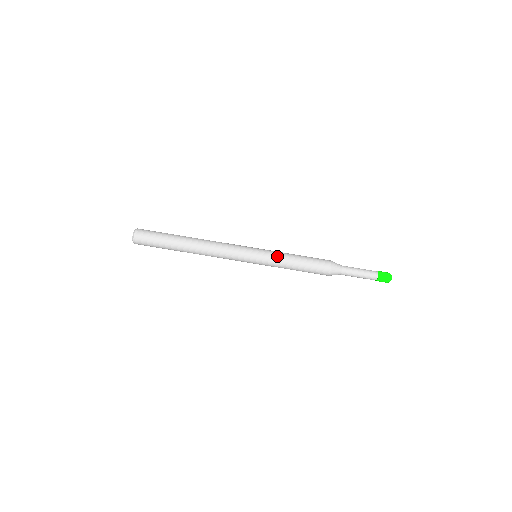
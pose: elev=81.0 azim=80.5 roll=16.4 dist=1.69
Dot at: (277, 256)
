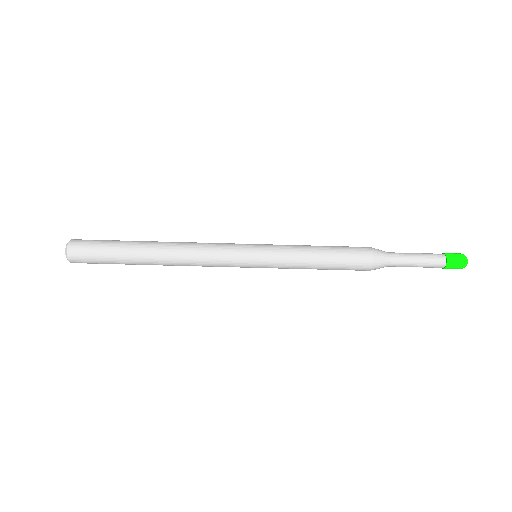
Dot at: (288, 247)
